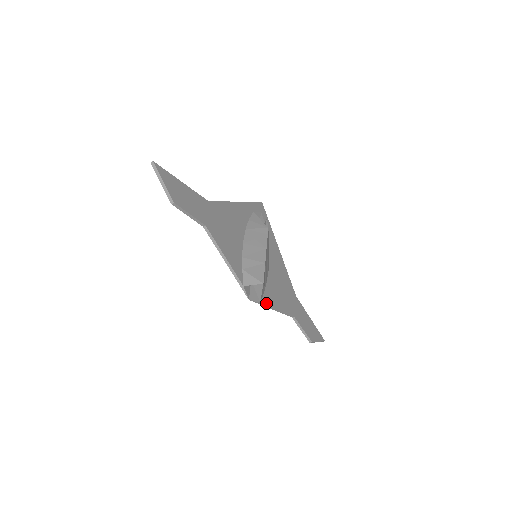
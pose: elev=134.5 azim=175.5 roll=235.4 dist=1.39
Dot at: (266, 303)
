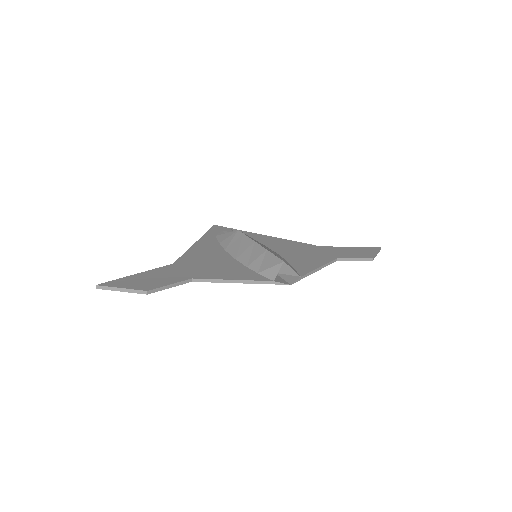
Dot at: (305, 273)
